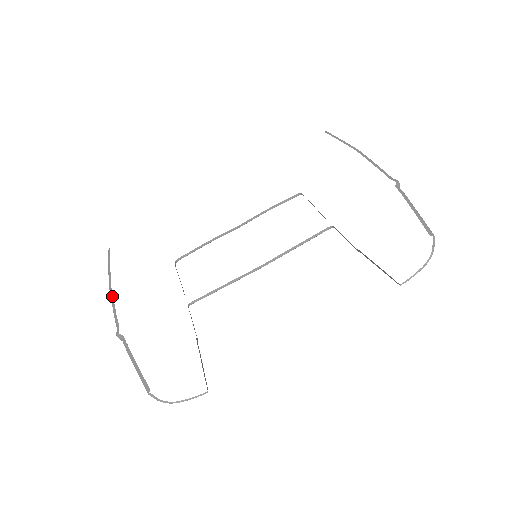
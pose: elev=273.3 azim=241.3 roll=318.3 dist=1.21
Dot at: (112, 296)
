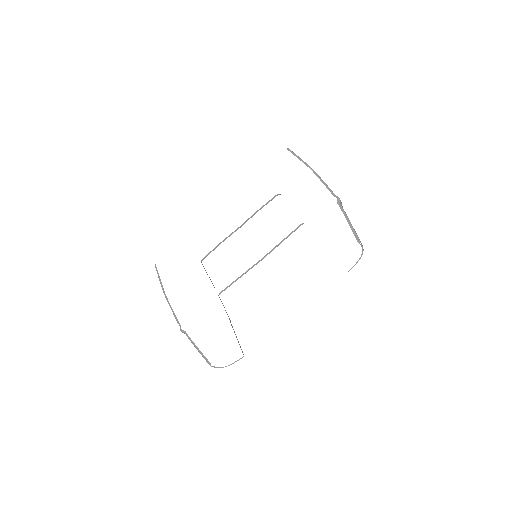
Dot at: (169, 303)
